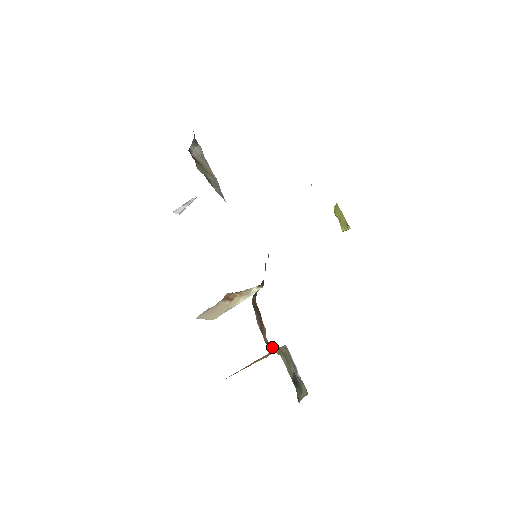
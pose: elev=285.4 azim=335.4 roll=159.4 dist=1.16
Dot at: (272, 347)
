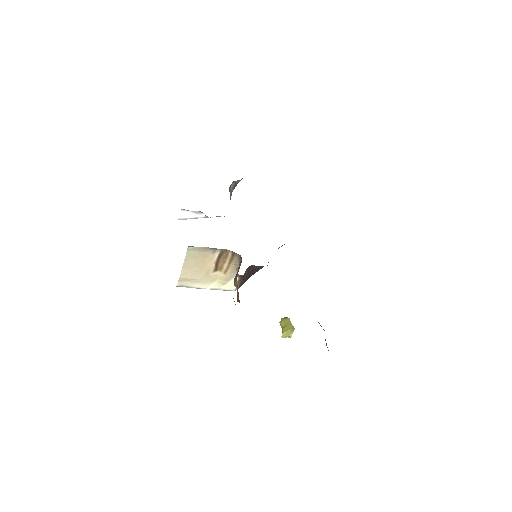
Dot at: occluded
